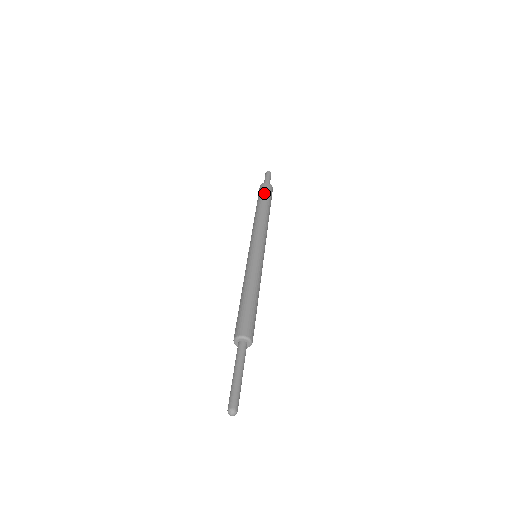
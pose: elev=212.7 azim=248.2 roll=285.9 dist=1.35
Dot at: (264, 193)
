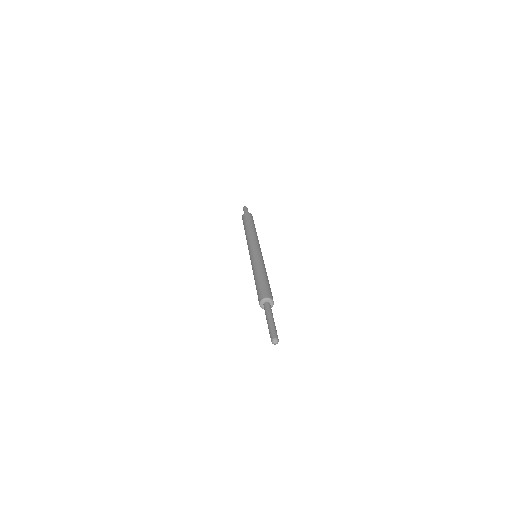
Dot at: (249, 218)
